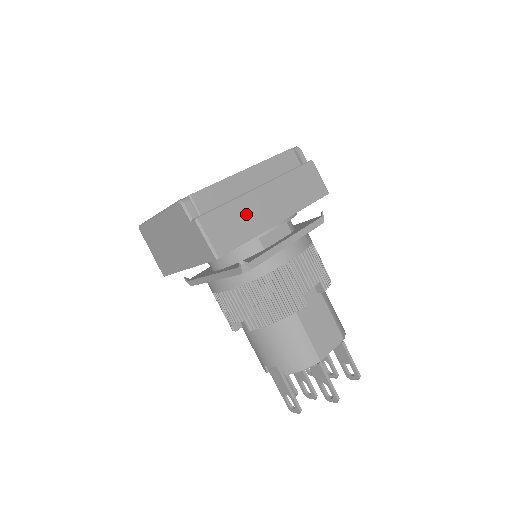
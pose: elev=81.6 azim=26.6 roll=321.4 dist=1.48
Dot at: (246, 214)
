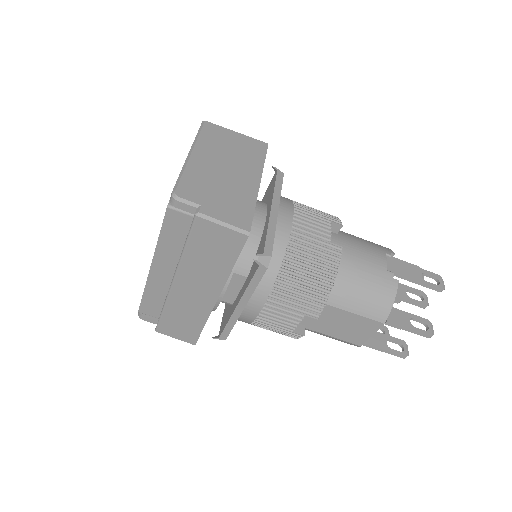
Dot at: (184, 310)
